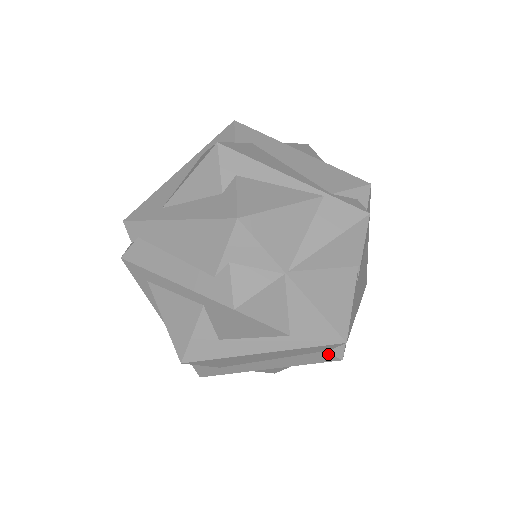
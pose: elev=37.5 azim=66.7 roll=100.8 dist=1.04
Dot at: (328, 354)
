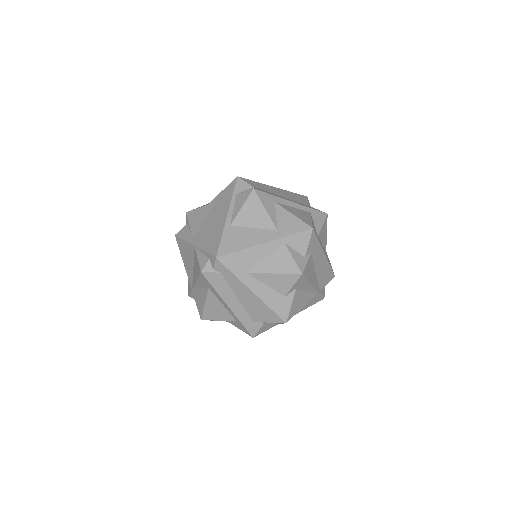
Dot at: occluded
